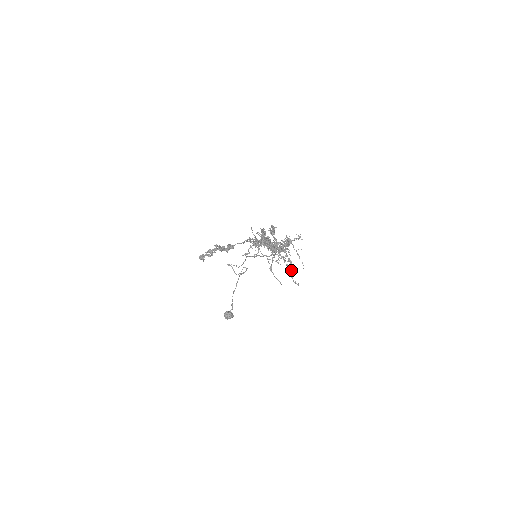
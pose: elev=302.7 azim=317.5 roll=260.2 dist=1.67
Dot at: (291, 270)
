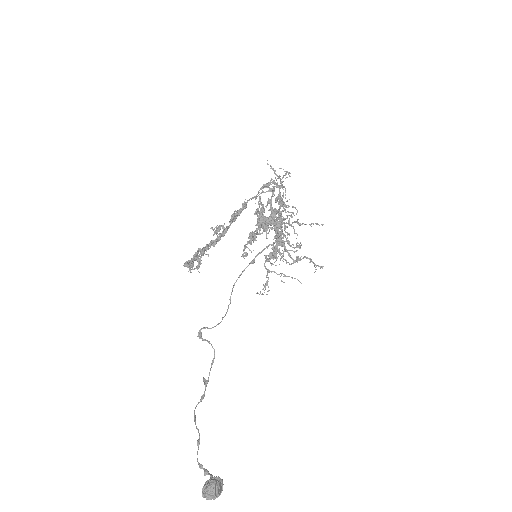
Dot at: (303, 257)
